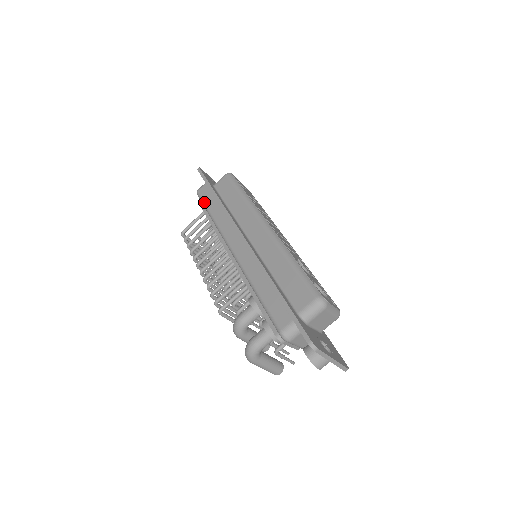
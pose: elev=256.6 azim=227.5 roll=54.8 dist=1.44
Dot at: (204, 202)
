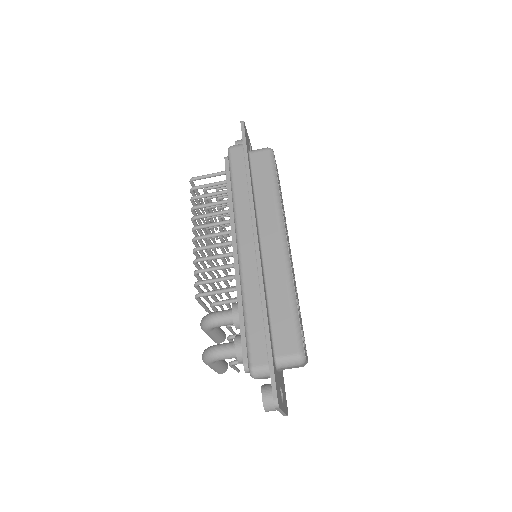
Dot at: (232, 167)
